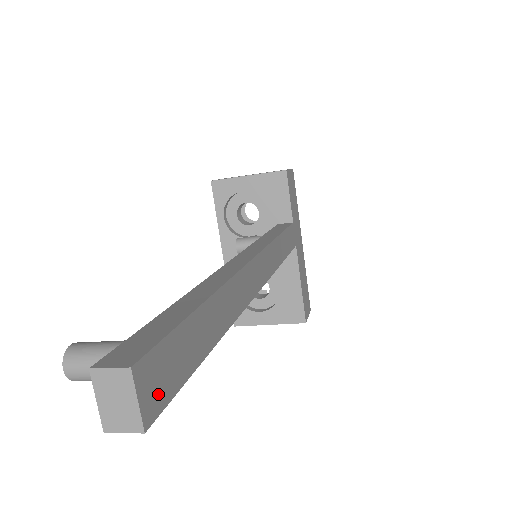
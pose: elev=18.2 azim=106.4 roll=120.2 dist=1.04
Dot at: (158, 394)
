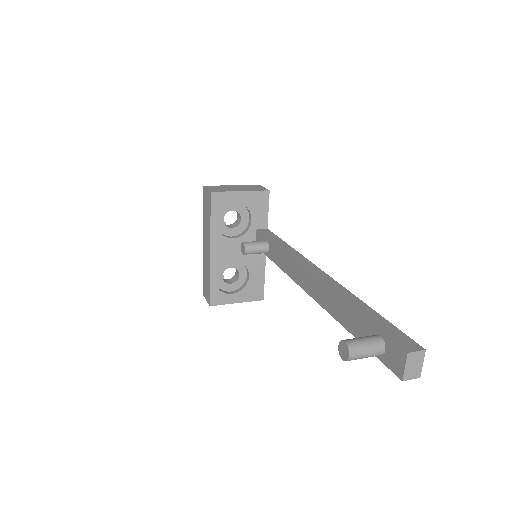
Dot at: occluded
